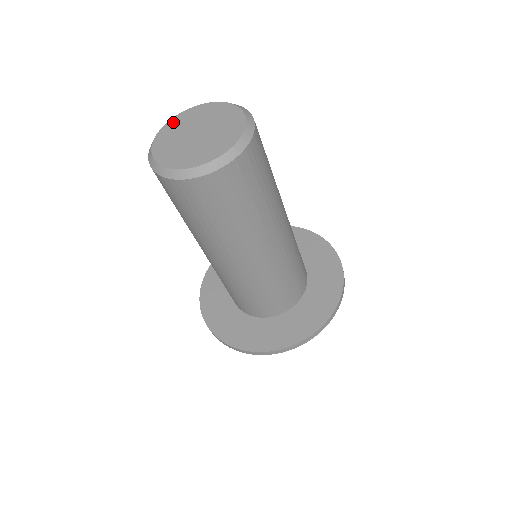
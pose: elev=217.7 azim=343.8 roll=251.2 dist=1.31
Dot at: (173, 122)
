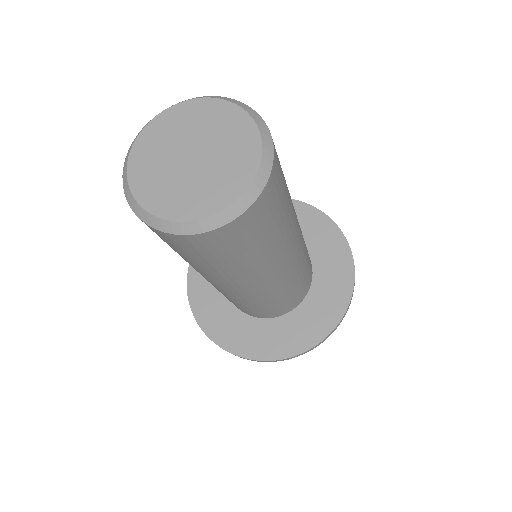
Dot at: (199, 106)
